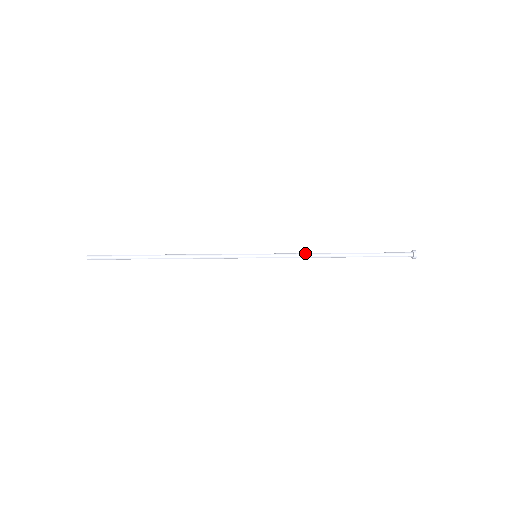
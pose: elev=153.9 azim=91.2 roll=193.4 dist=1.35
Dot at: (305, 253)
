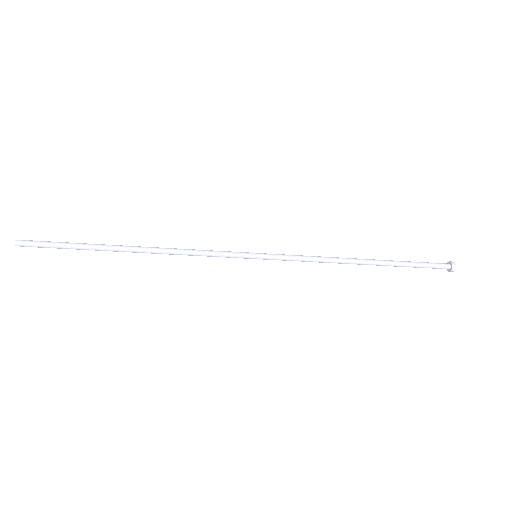
Dot at: (318, 258)
